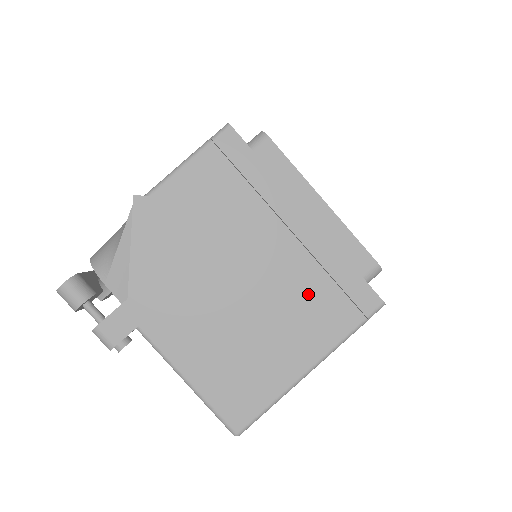
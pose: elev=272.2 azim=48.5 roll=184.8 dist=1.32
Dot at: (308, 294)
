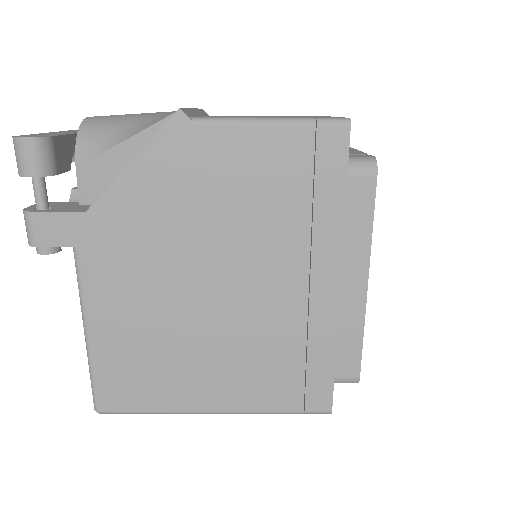
Dot at: (271, 352)
